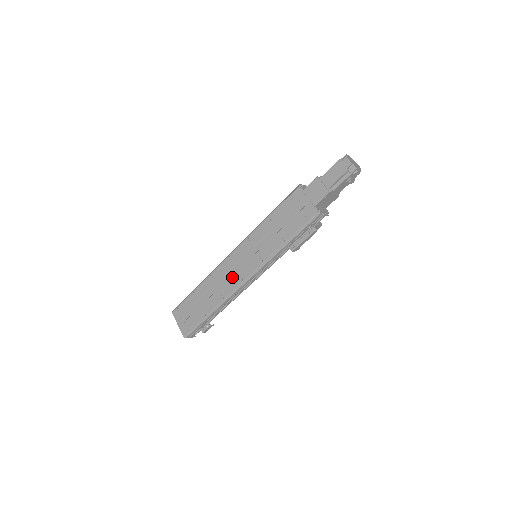
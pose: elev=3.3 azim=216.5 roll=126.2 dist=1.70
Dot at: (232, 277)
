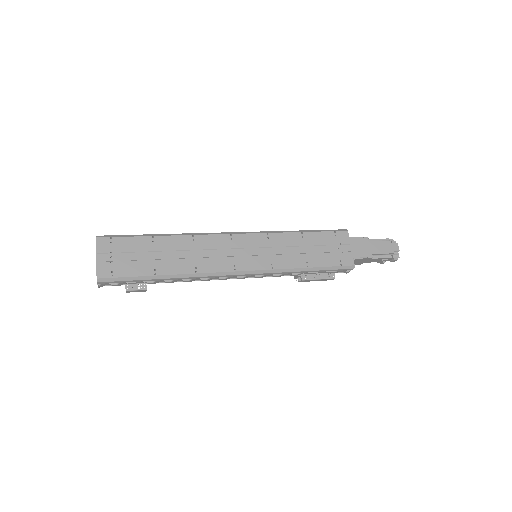
Dot at: (223, 258)
